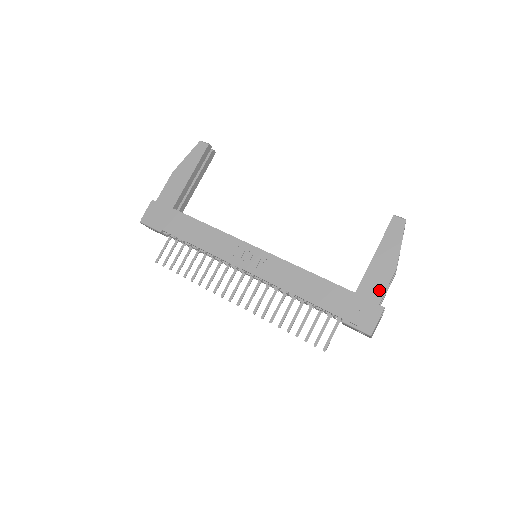
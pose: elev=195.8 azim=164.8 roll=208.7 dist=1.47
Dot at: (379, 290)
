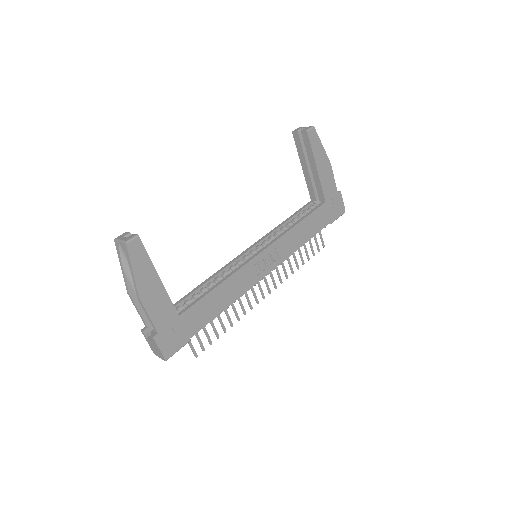
Dot at: (333, 185)
